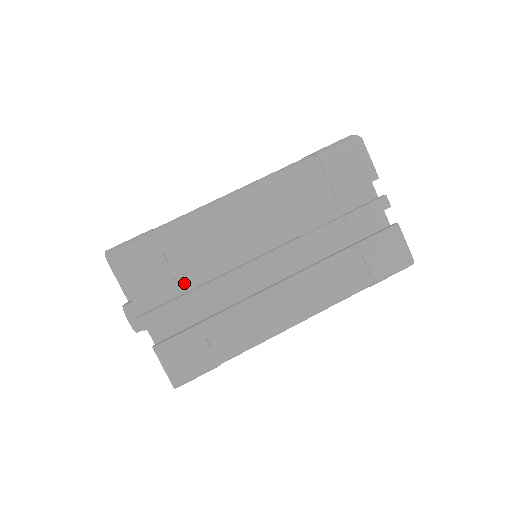
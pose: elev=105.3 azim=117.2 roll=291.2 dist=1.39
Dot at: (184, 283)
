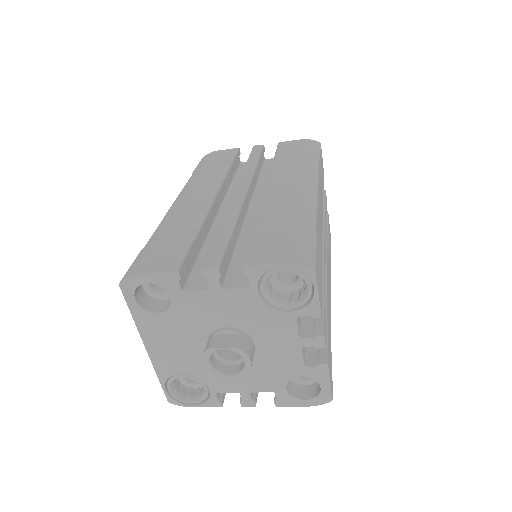
Dot at: occluded
